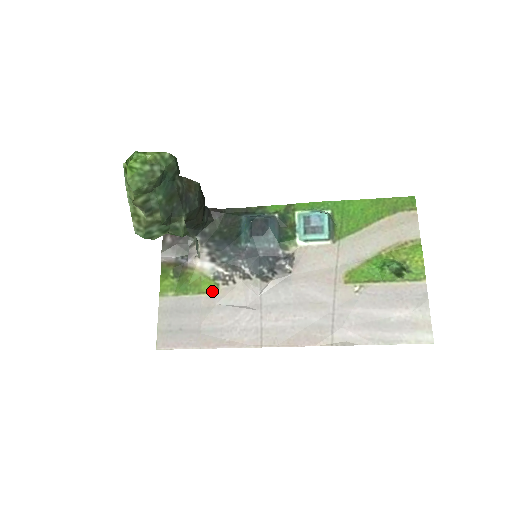
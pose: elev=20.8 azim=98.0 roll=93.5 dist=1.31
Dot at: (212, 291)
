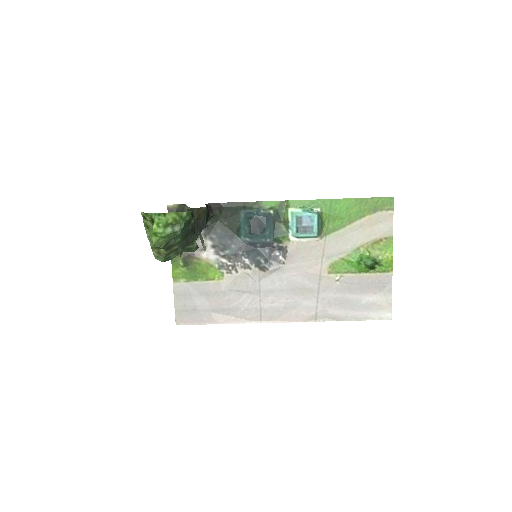
Dot at: (218, 279)
